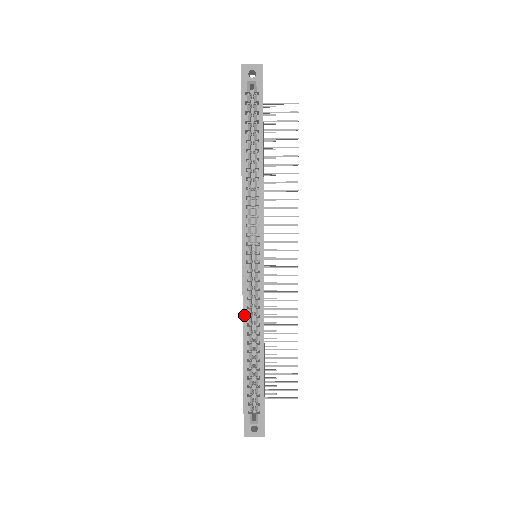
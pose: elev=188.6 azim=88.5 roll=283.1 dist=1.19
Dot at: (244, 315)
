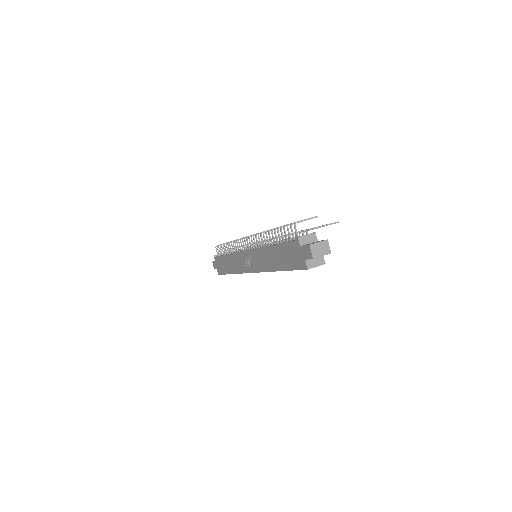
Dot at: (239, 273)
